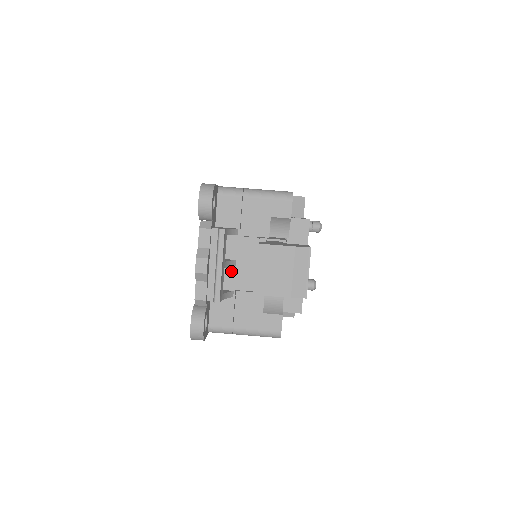
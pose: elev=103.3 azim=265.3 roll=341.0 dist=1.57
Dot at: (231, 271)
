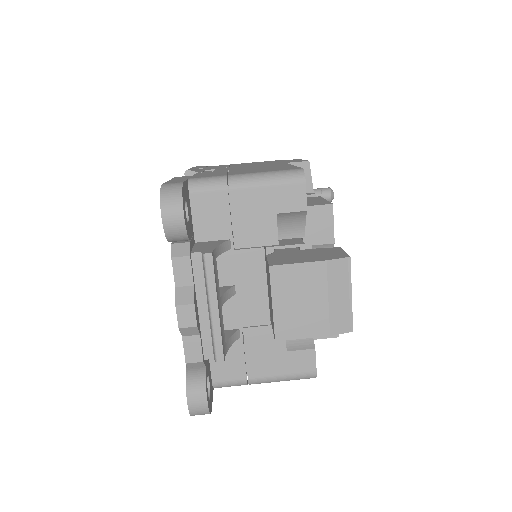
Dot at: (230, 302)
